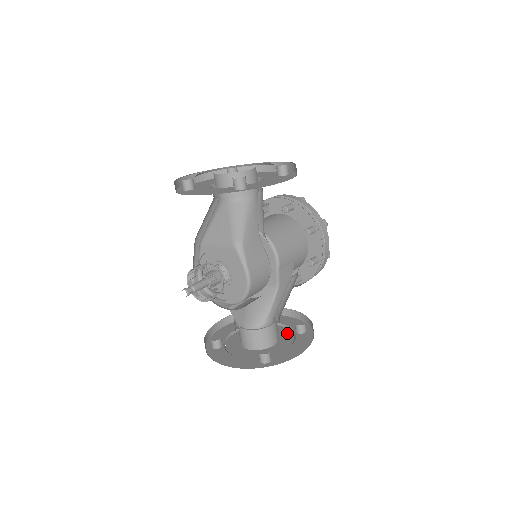
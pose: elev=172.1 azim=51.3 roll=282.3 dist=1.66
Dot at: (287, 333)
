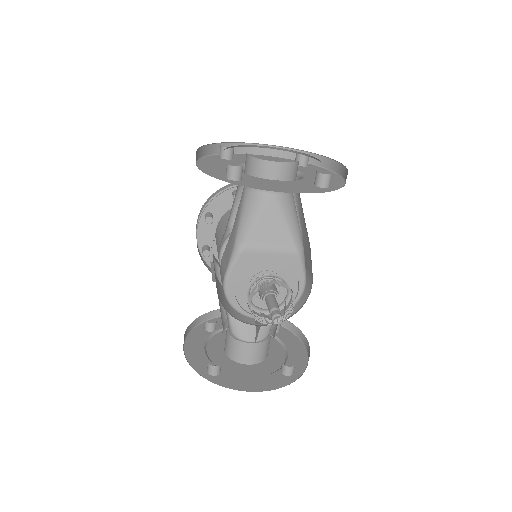
Dot at: occluded
